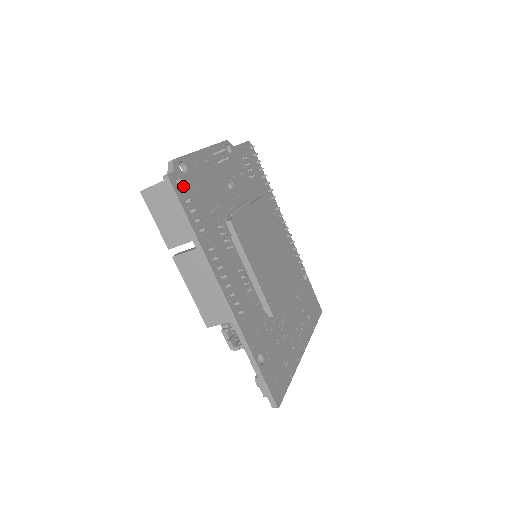
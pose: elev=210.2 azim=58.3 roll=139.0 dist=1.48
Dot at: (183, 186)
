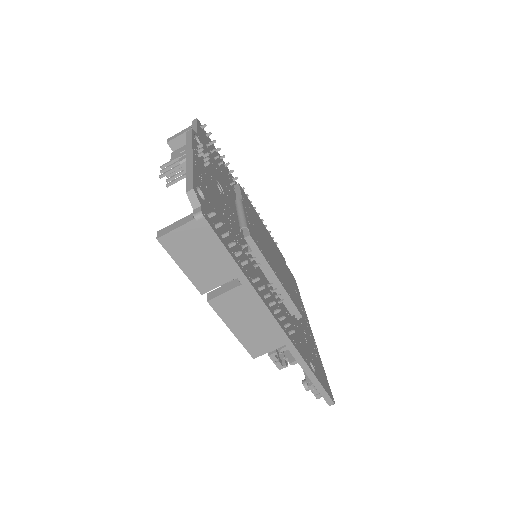
Dot at: (212, 218)
